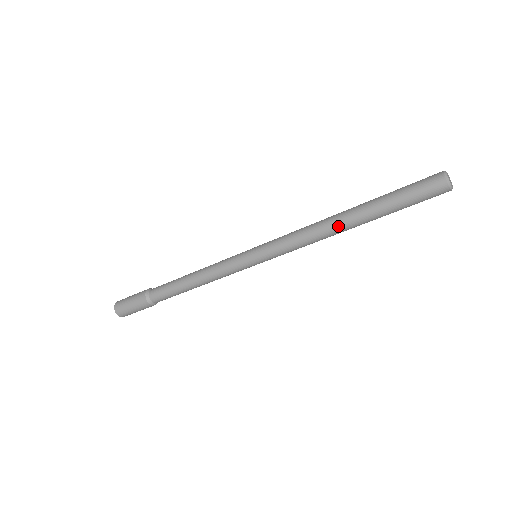
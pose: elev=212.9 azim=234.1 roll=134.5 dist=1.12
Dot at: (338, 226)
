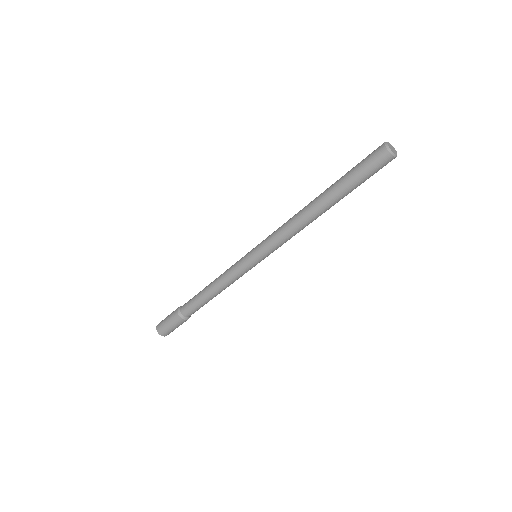
Dot at: (309, 208)
